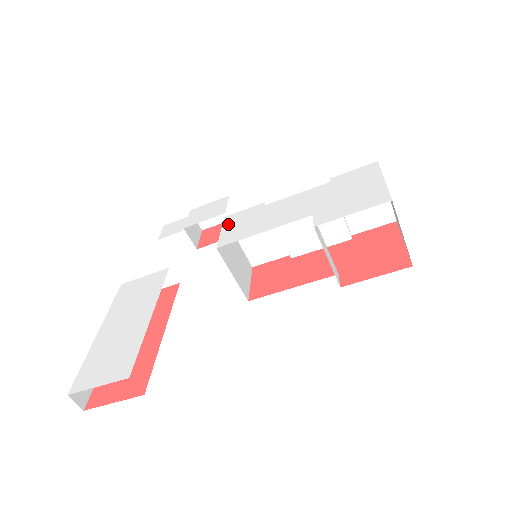
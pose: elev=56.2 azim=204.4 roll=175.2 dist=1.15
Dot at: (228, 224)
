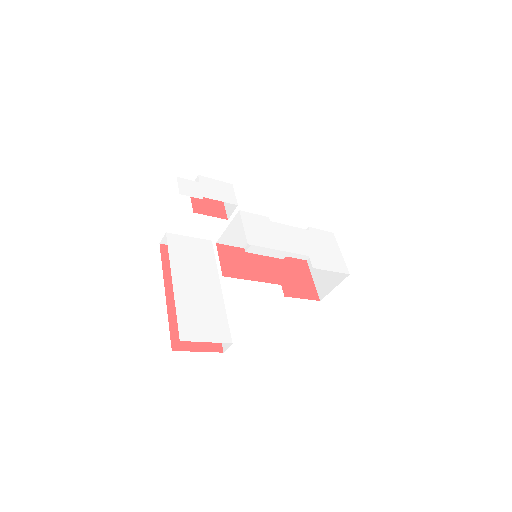
Dot at: (247, 222)
